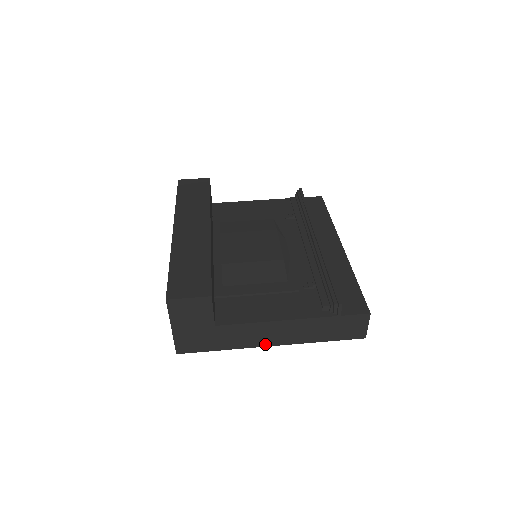
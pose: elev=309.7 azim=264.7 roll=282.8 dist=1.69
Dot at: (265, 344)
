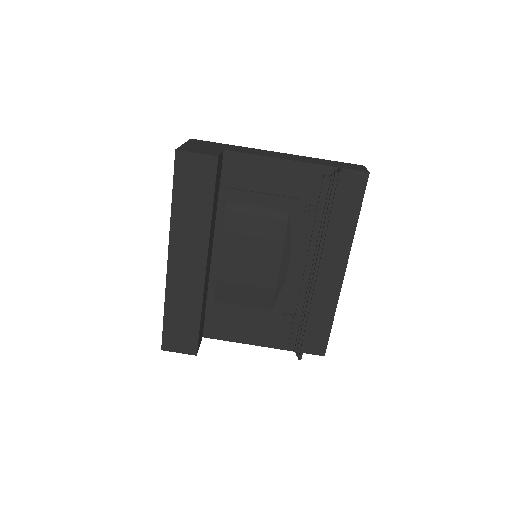
Dot at: occluded
